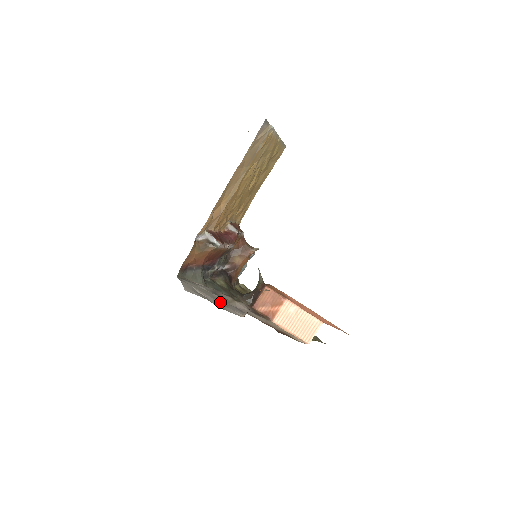
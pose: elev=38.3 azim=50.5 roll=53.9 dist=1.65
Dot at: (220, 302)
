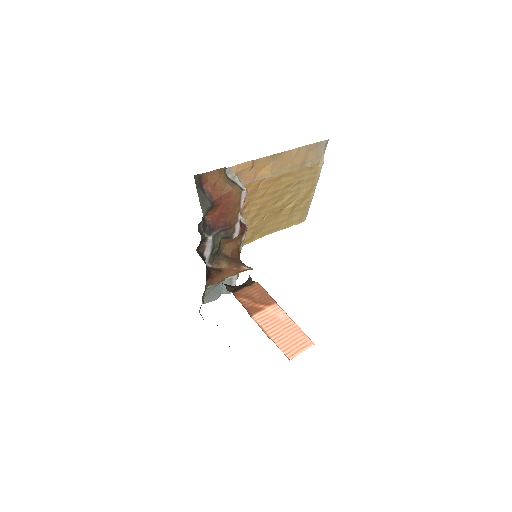
Dot at: occluded
